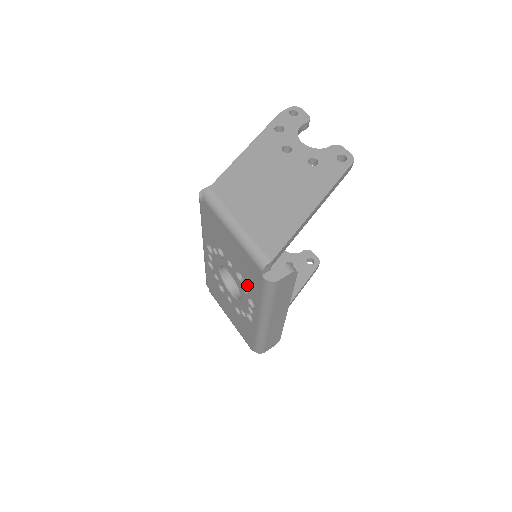
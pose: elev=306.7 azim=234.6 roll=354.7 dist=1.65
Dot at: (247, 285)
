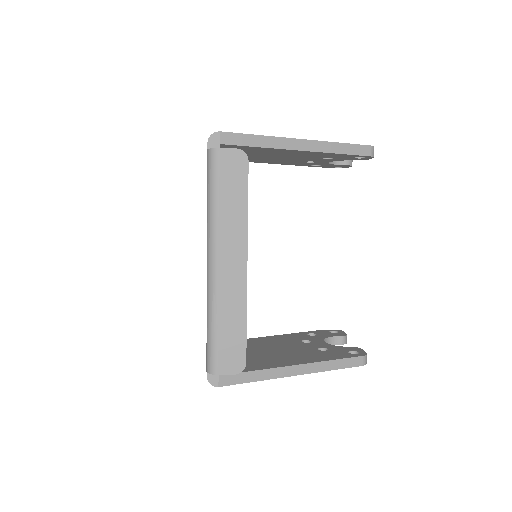
Dot at: occluded
